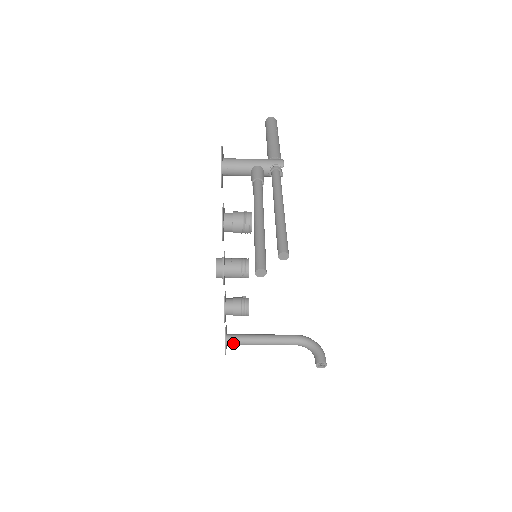
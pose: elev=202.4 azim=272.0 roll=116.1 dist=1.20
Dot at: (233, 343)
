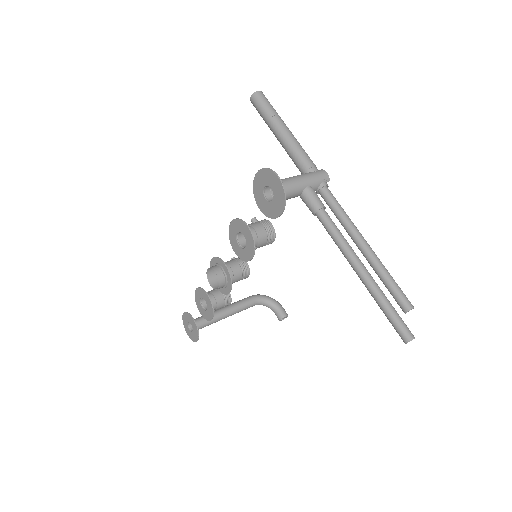
Dot at: (200, 328)
